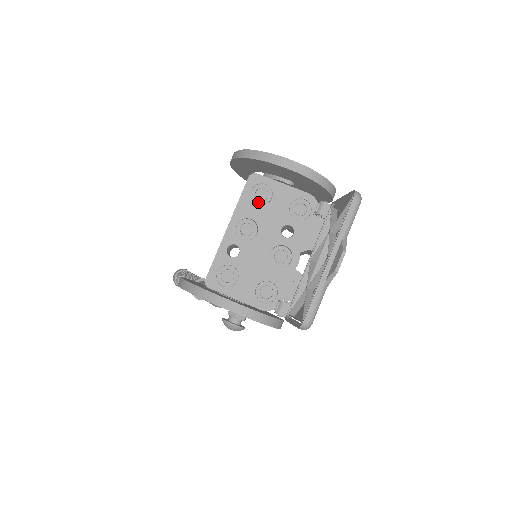
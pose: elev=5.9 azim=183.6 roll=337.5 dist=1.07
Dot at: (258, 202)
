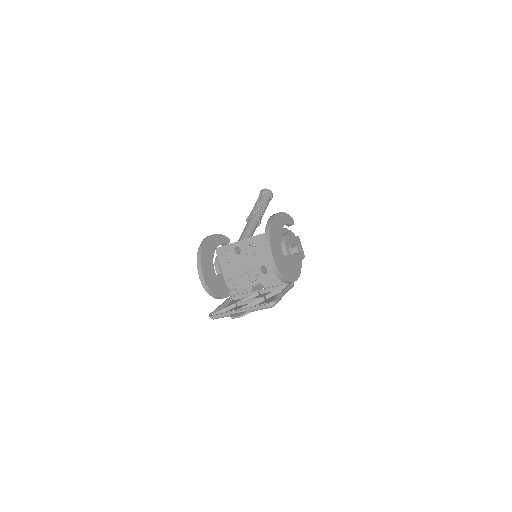
Dot at: occluded
